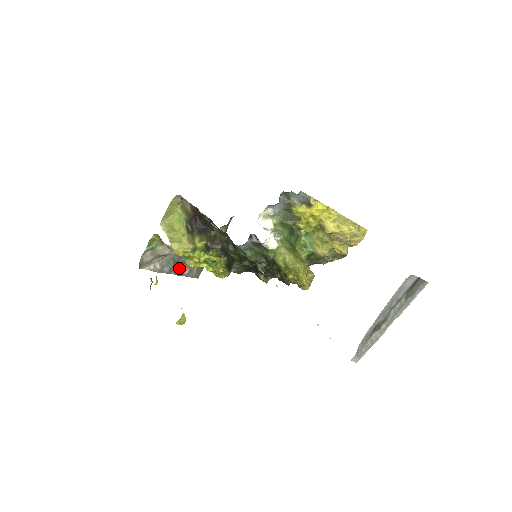
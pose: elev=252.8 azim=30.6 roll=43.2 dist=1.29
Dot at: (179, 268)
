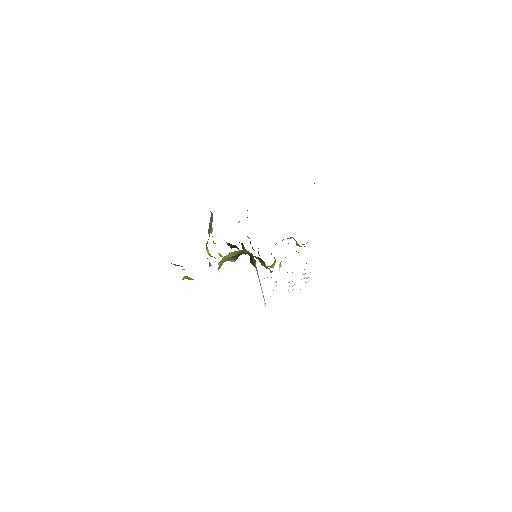
Dot at: occluded
